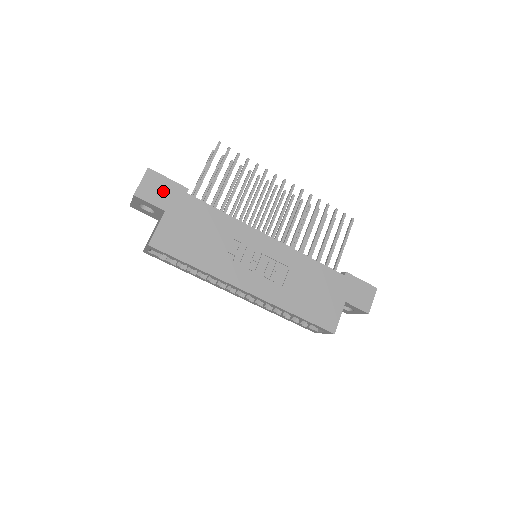
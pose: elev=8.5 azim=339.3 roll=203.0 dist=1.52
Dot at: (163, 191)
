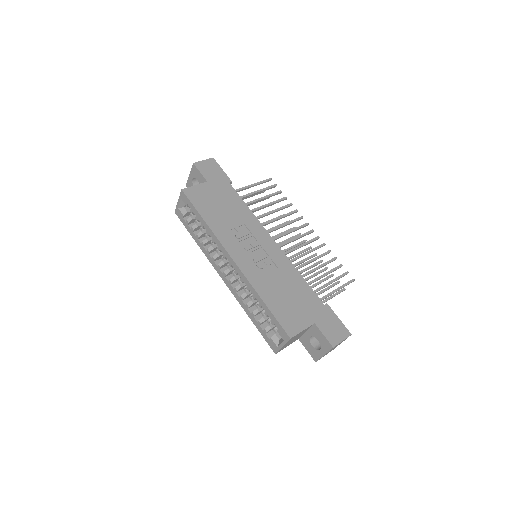
Dot at: (214, 172)
